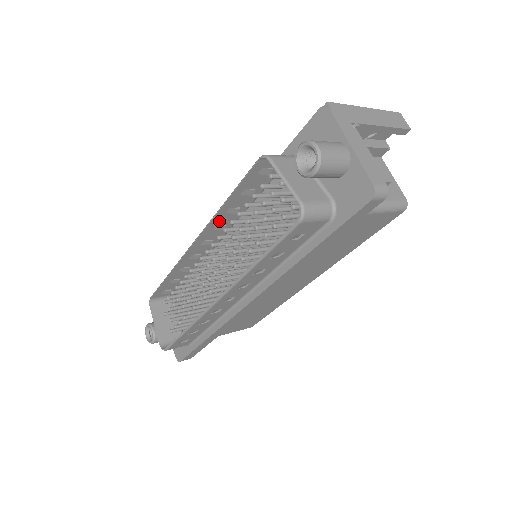
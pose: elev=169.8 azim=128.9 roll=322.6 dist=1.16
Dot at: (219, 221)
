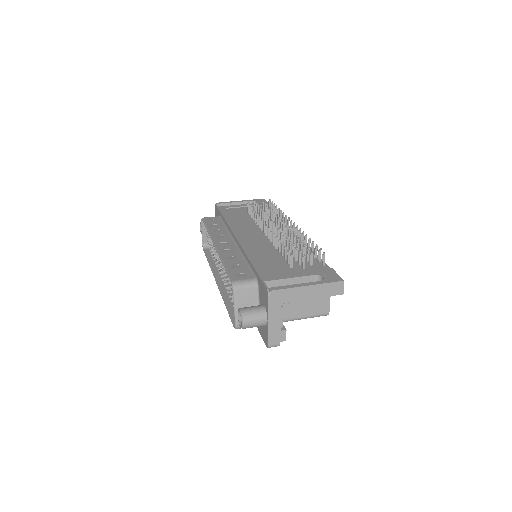
Dot at: (225, 254)
